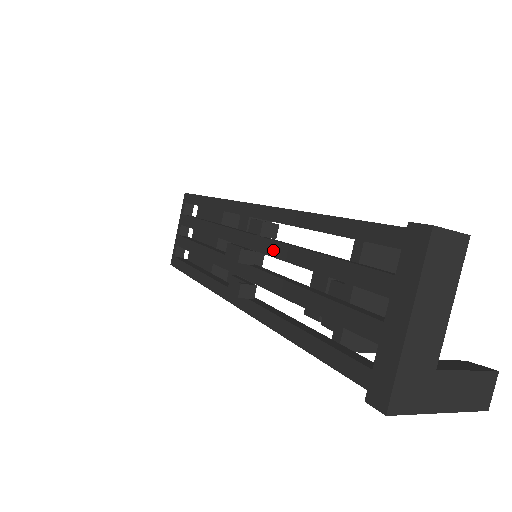
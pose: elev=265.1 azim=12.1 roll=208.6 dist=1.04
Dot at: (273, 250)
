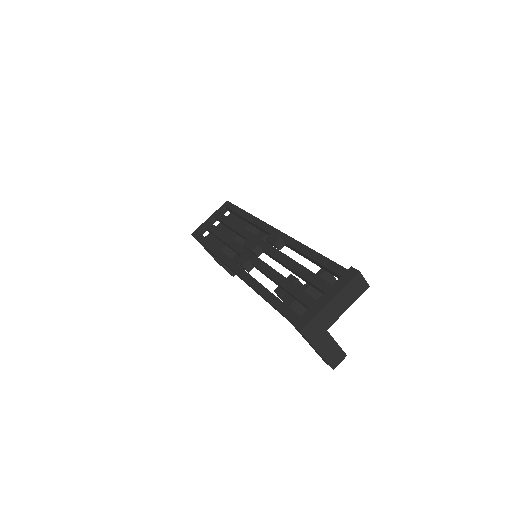
Dot at: (276, 254)
